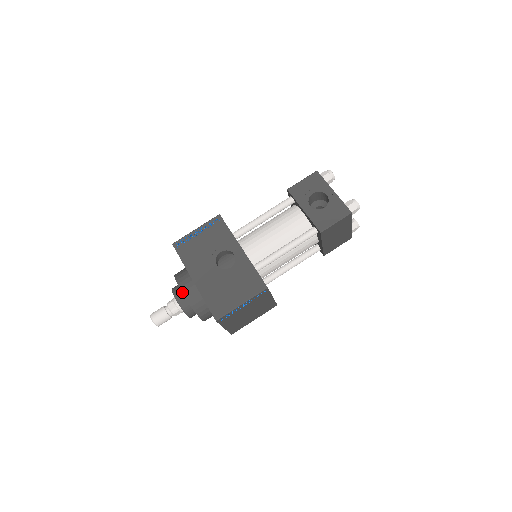
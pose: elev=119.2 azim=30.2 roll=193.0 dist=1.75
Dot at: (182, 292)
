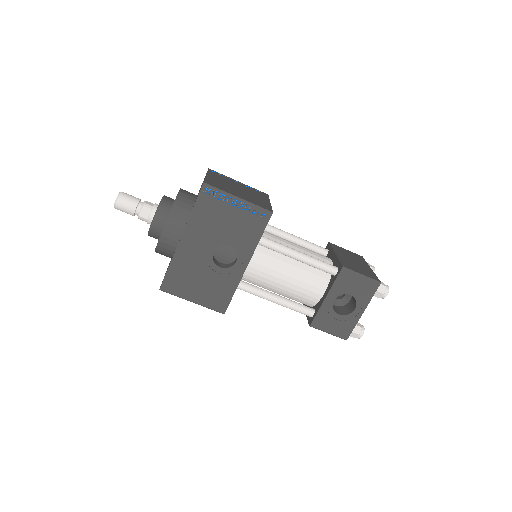
Dot at: (161, 235)
